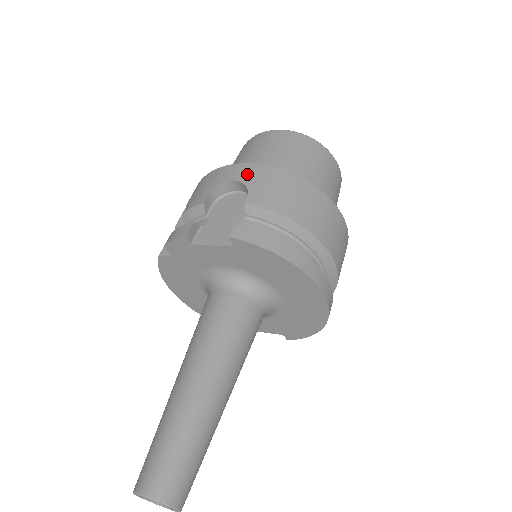
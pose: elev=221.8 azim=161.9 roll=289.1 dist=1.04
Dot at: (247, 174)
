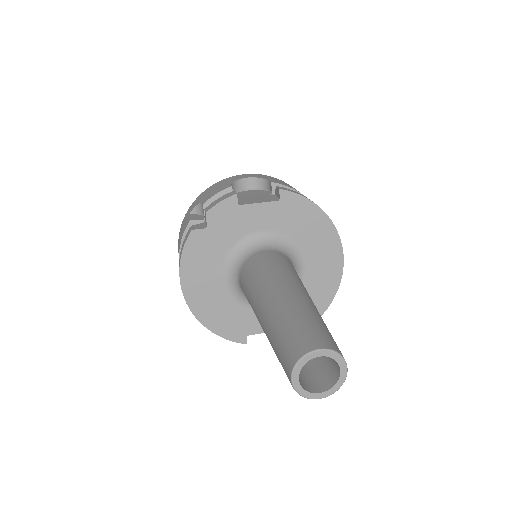
Dot at: (256, 176)
